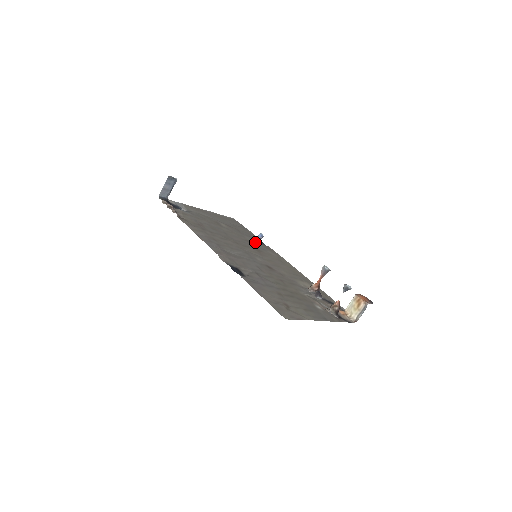
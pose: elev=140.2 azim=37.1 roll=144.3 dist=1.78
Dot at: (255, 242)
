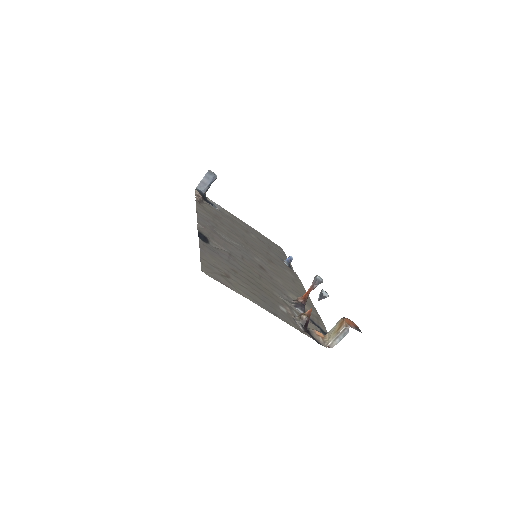
Dot at: (279, 260)
